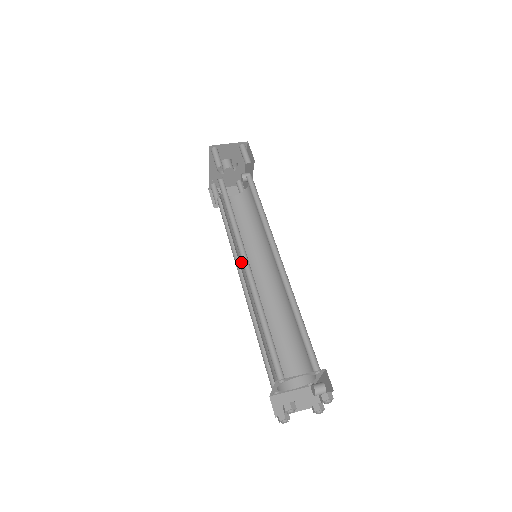
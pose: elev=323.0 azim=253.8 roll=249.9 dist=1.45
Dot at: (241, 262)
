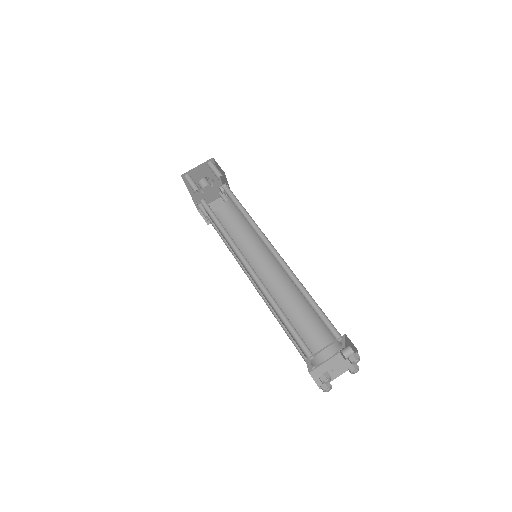
Dot at: occluded
